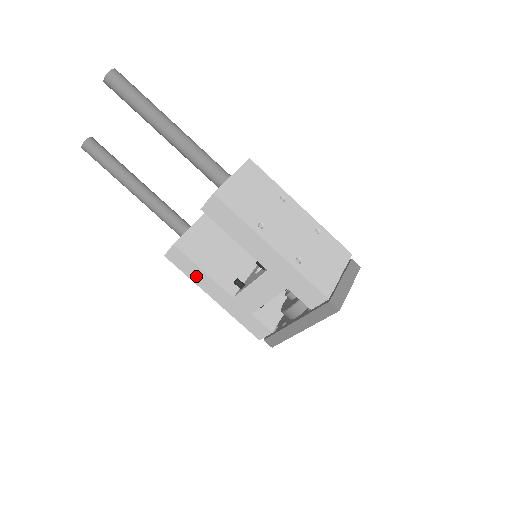
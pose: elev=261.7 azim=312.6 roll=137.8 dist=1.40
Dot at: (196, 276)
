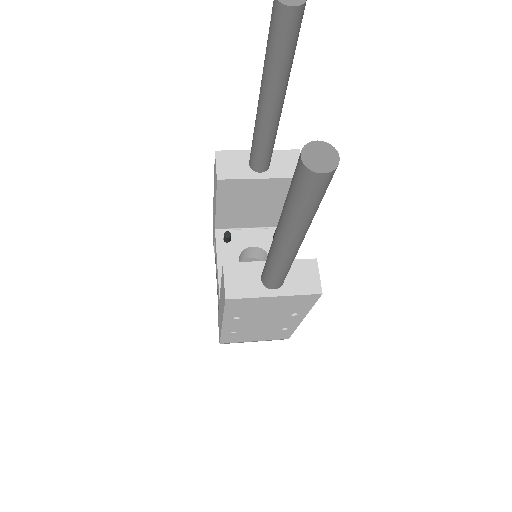
Dot at: occluded
